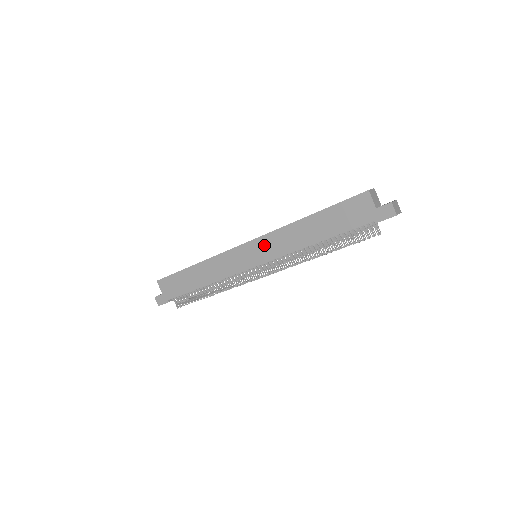
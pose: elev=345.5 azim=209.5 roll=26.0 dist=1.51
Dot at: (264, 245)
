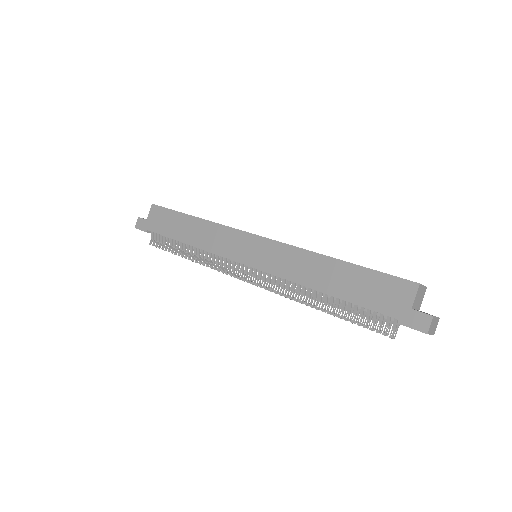
Dot at: (271, 251)
